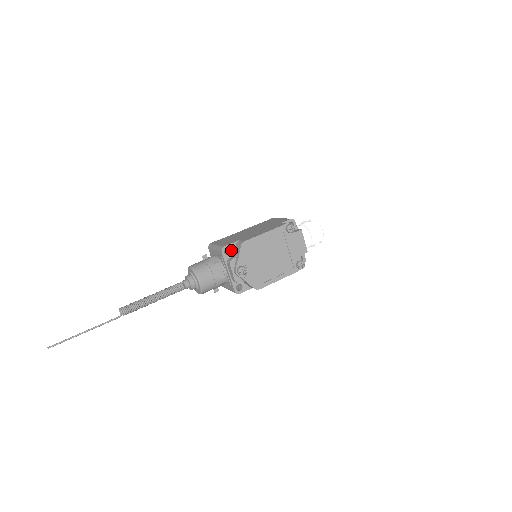
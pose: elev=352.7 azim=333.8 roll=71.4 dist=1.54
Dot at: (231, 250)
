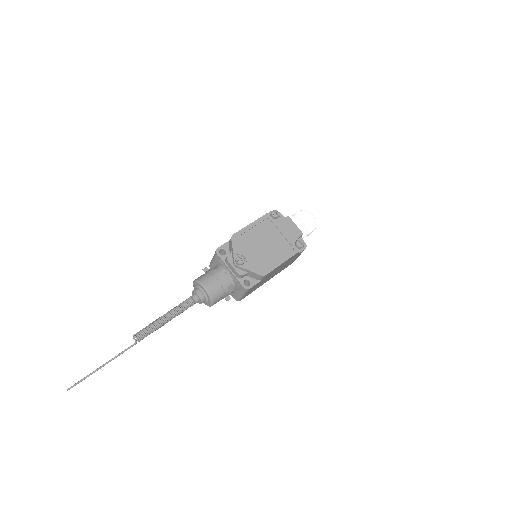
Dot at: (226, 250)
